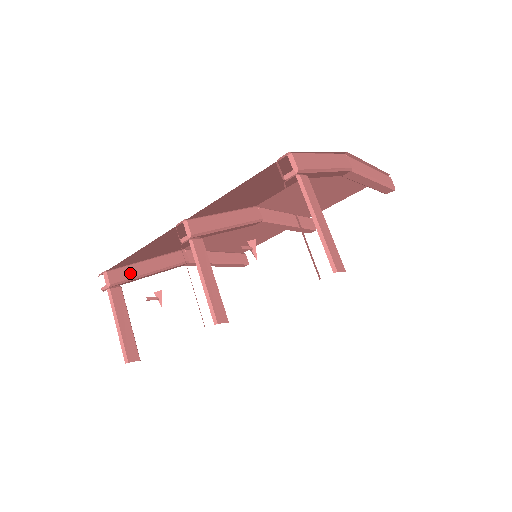
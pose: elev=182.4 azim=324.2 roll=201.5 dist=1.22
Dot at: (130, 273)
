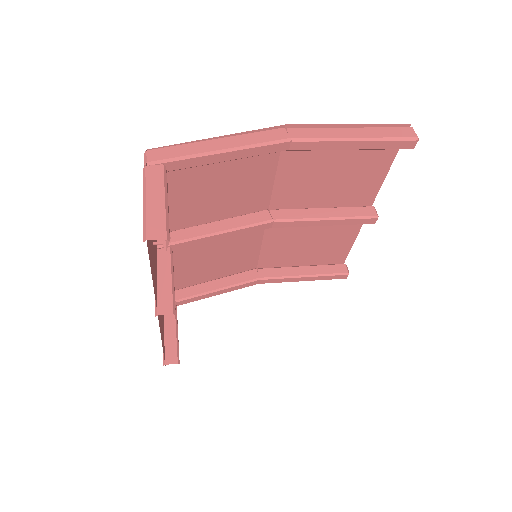
Dot at: (187, 293)
